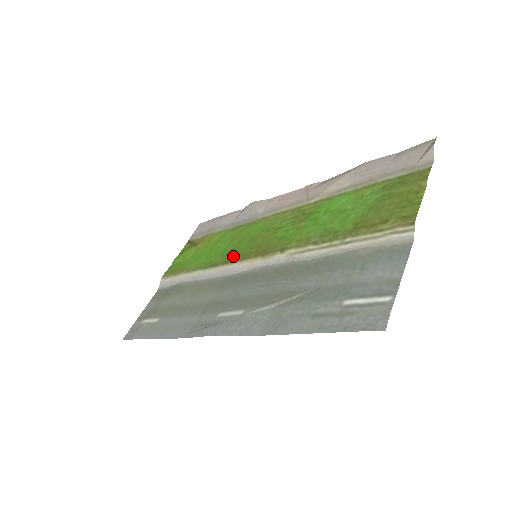
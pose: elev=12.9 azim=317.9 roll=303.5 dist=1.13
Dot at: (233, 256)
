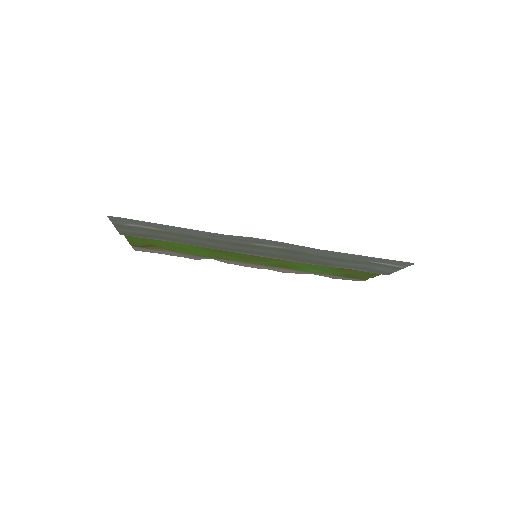
Dot at: occluded
